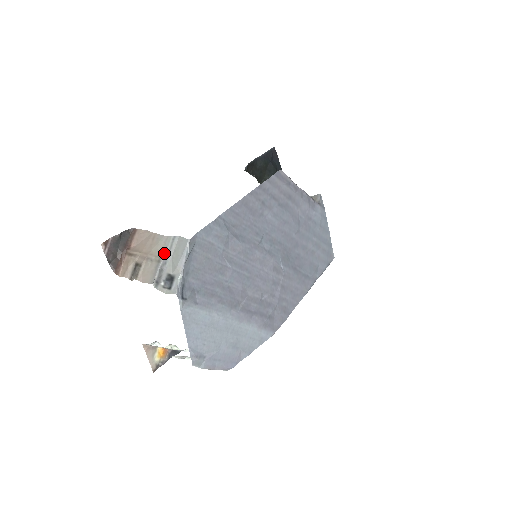
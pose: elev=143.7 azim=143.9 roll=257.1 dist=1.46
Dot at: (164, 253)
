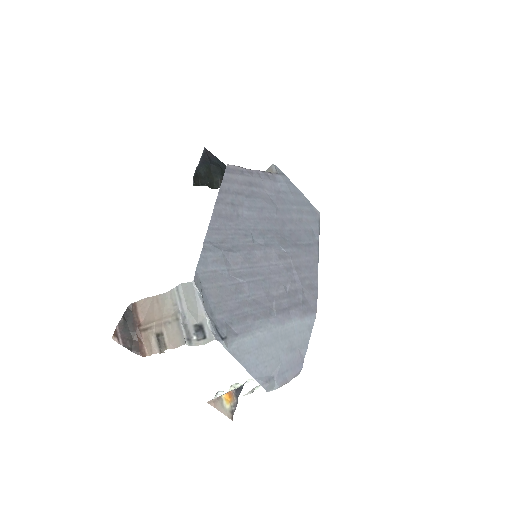
Dot at: (177, 309)
